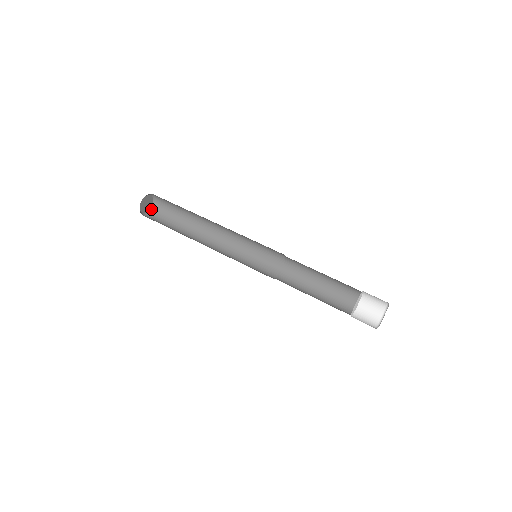
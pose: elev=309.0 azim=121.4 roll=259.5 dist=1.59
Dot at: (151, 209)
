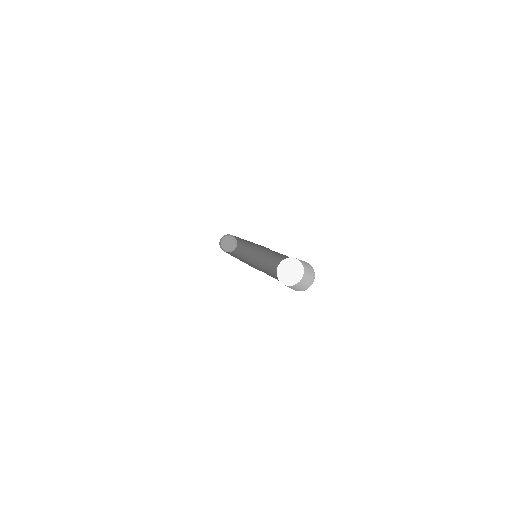
Dot at: (236, 246)
